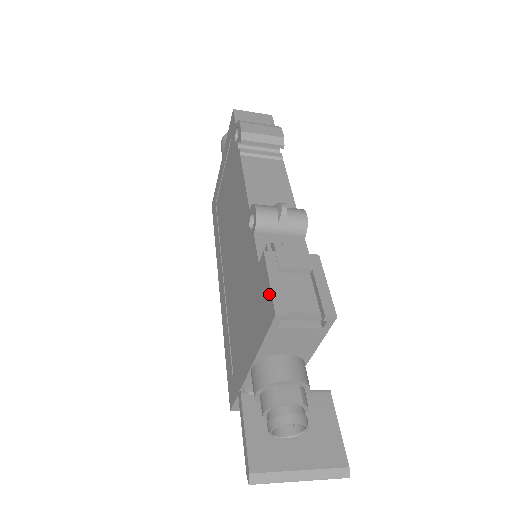
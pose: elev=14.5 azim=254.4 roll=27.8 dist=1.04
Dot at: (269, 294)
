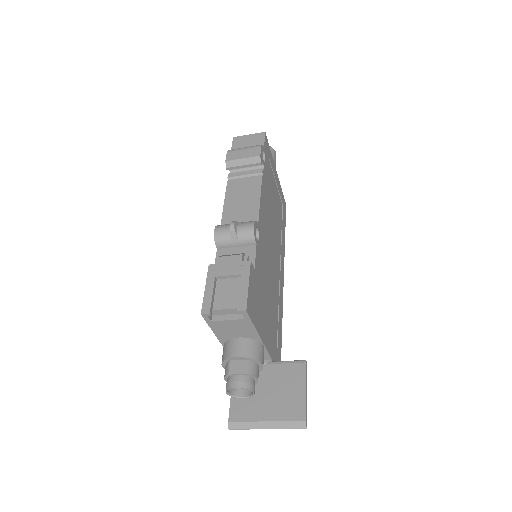
Dot at: (205, 298)
